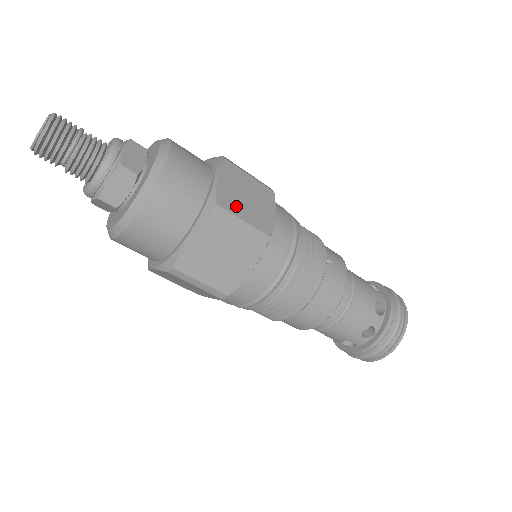
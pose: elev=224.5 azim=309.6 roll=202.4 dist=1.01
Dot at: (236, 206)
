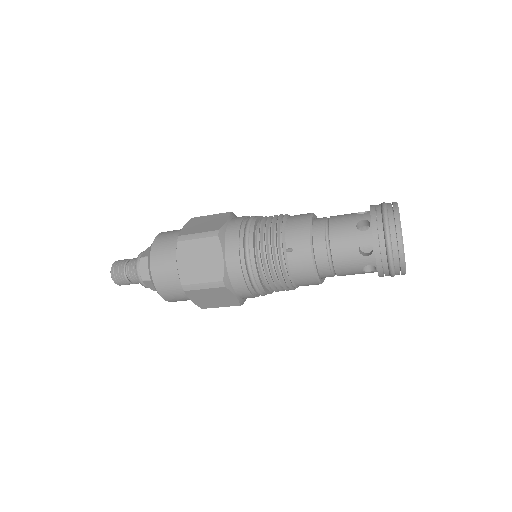
Dot at: (194, 276)
